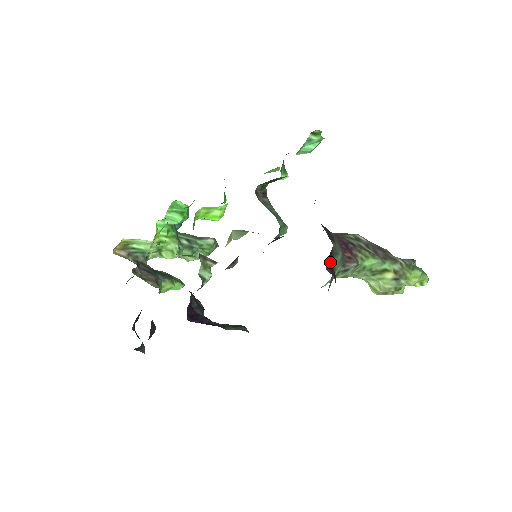
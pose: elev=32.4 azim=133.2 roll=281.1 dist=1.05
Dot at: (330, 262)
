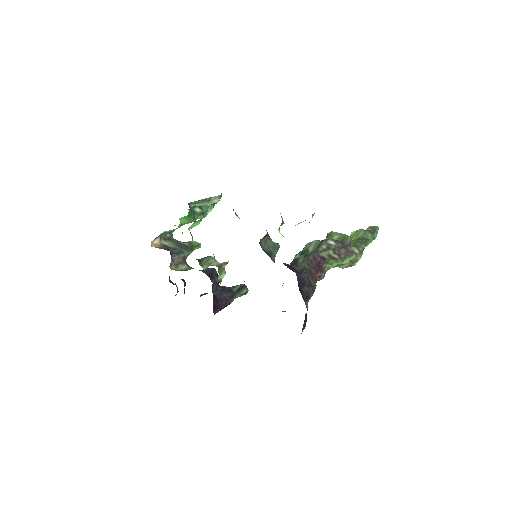
Dot at: occluded
